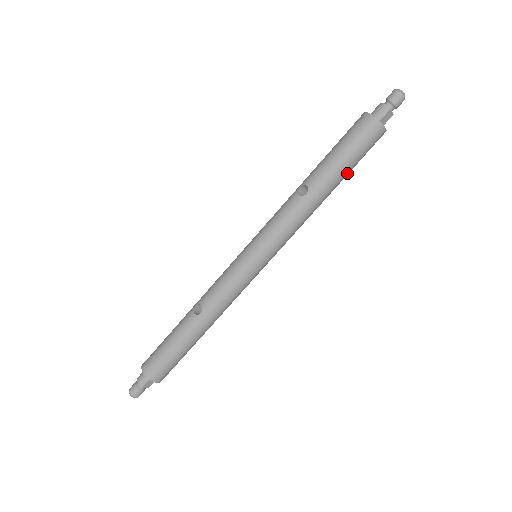
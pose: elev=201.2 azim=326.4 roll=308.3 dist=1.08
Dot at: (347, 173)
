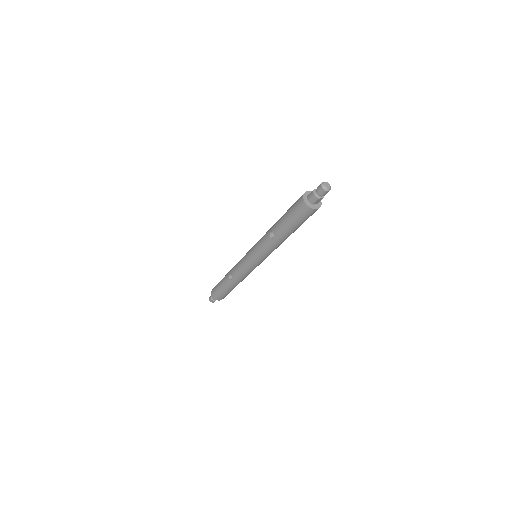
Dot at: occluded
